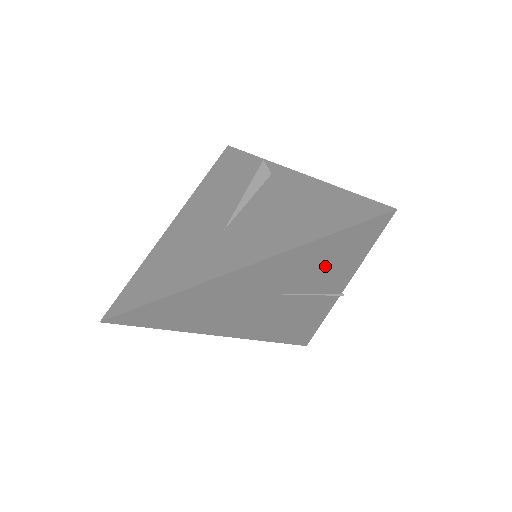
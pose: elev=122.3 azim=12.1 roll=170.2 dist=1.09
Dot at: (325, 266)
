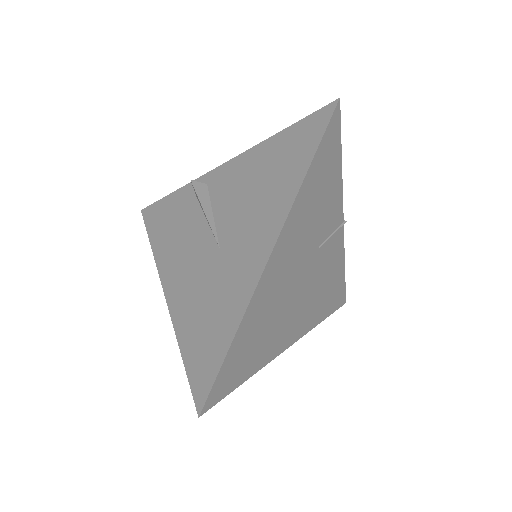
Dot at: (323, 199)
